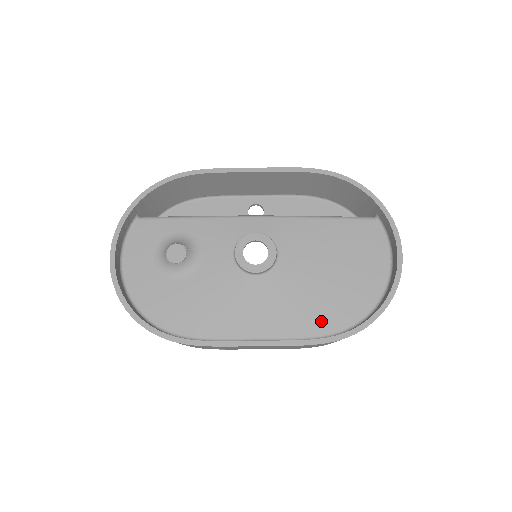
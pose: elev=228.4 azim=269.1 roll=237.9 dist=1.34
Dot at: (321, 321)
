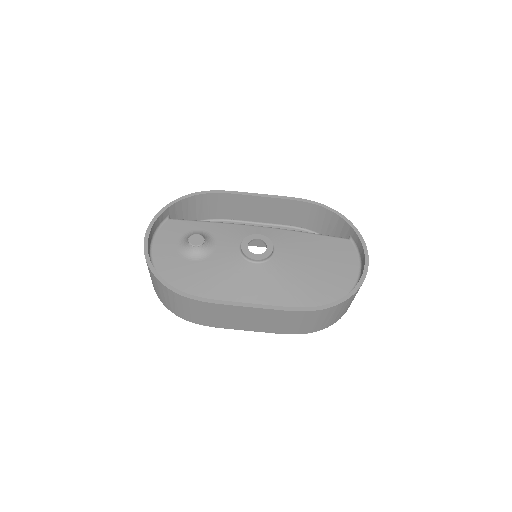
Dot at: (304, 301)
